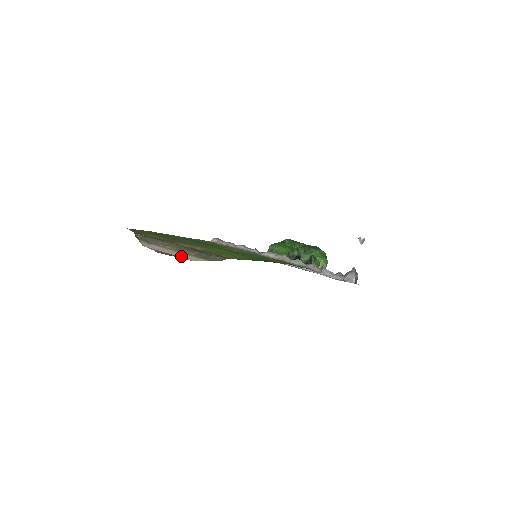
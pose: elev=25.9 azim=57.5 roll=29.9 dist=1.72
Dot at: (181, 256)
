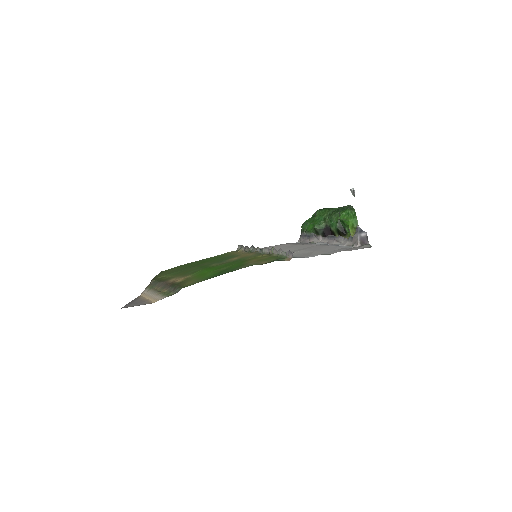
Dot at: (152, 299)
